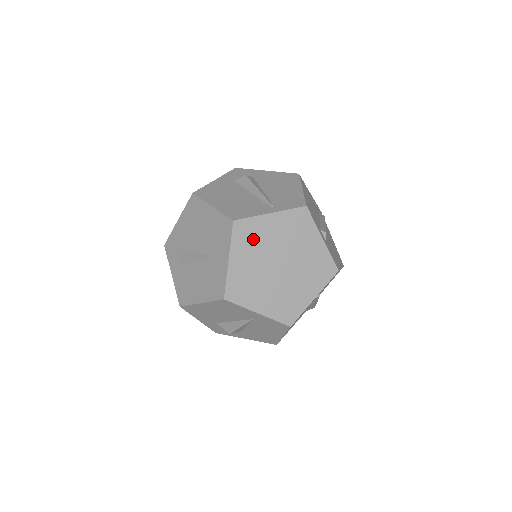
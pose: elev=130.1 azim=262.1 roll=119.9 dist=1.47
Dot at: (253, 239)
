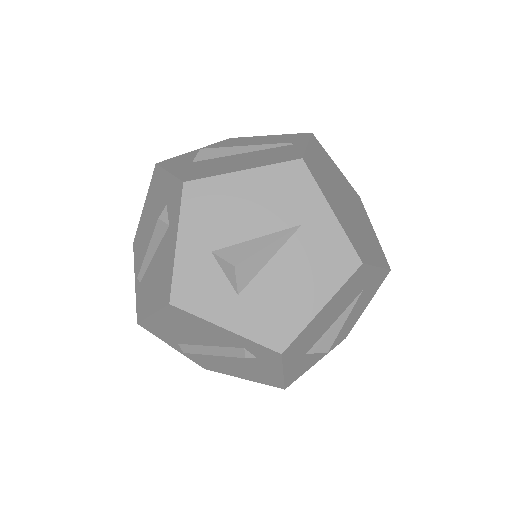
Dot at: (322, 178)
